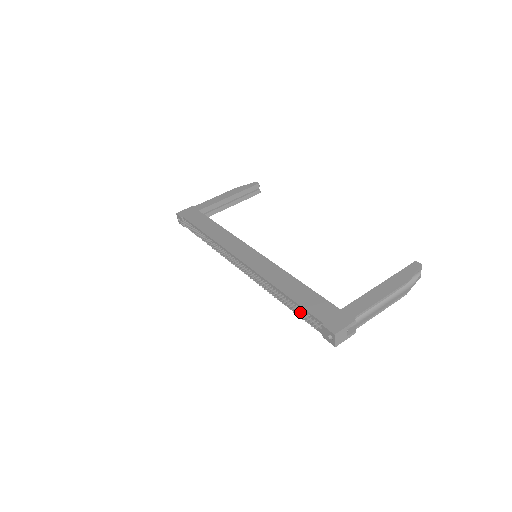
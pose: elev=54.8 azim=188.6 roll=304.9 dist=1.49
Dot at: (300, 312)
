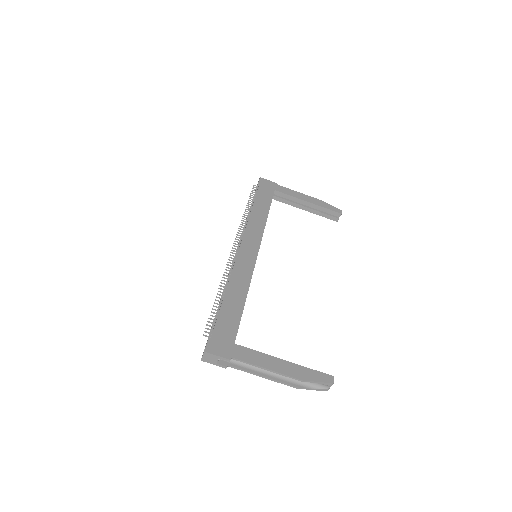
Dot at: (214, 316)
